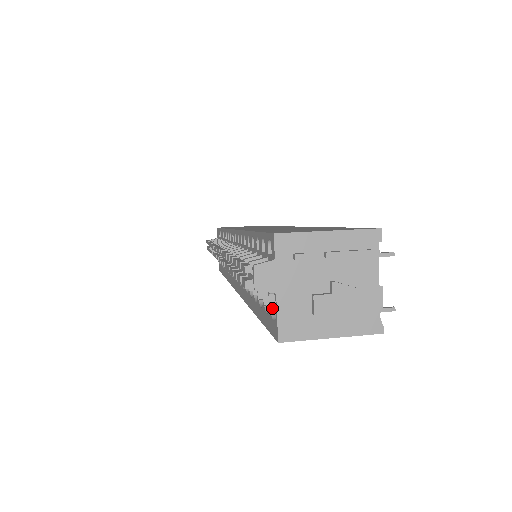
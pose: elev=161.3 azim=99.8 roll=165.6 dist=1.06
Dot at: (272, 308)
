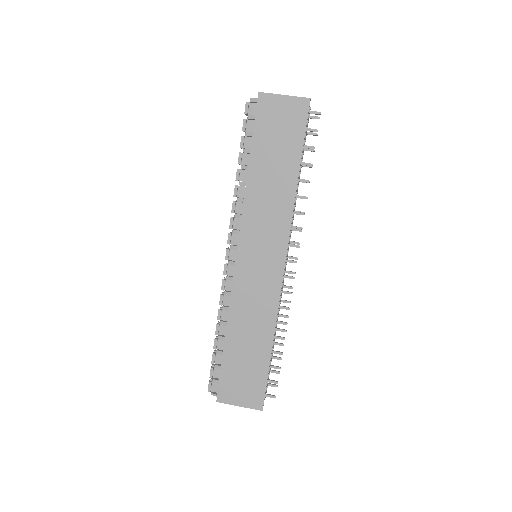
Dot at: occluded
